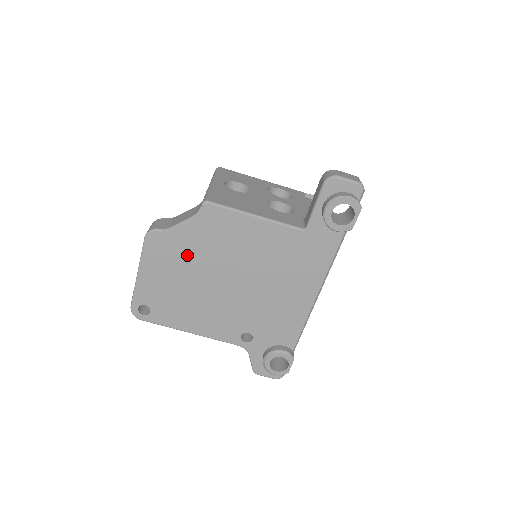
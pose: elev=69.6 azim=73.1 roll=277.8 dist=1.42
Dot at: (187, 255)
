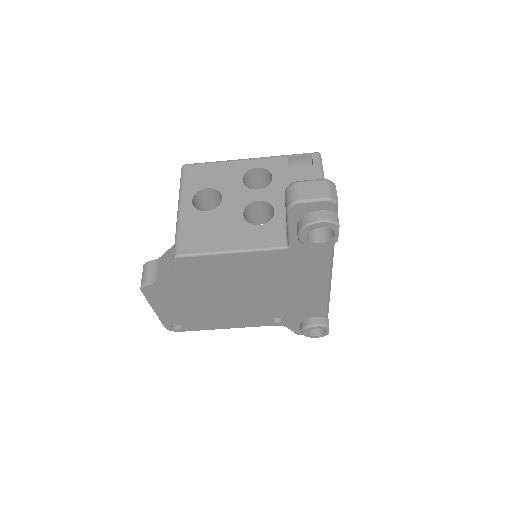
Dot at: (187, 291)
